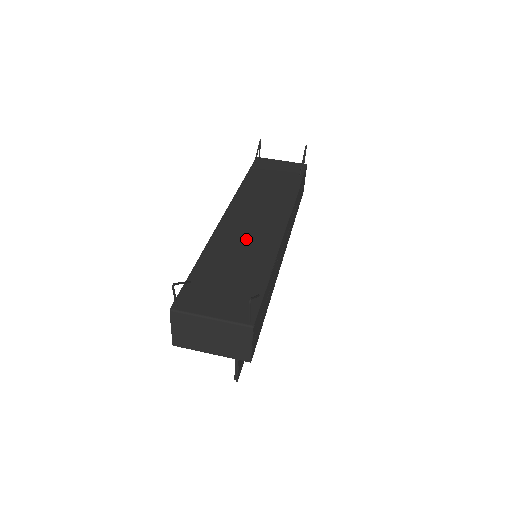
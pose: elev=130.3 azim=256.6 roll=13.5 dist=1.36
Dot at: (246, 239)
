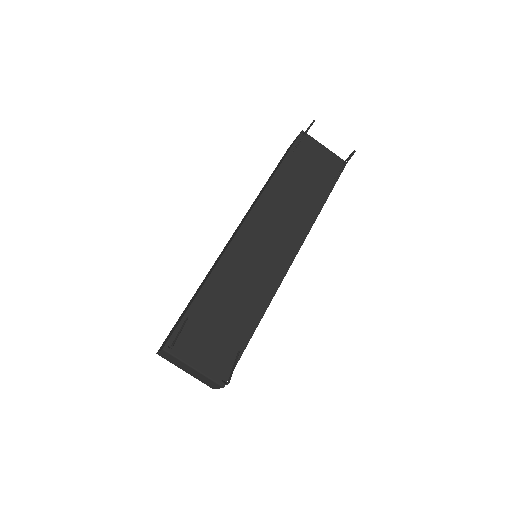
Dot at: (251, 272)
